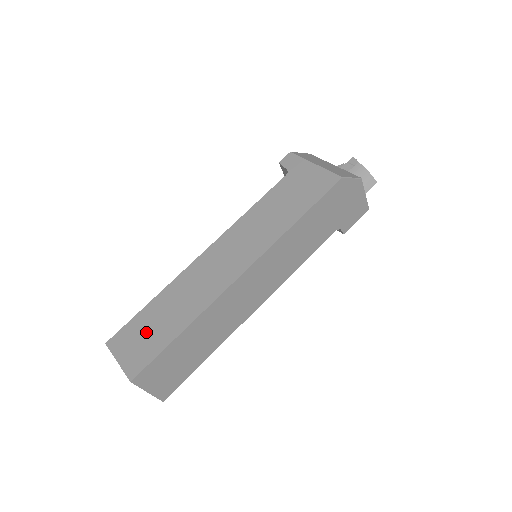
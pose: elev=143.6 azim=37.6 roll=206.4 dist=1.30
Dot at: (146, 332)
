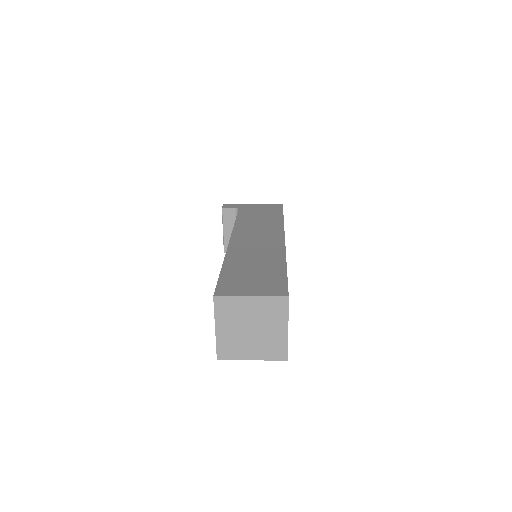
Dot at: (251, 276)
